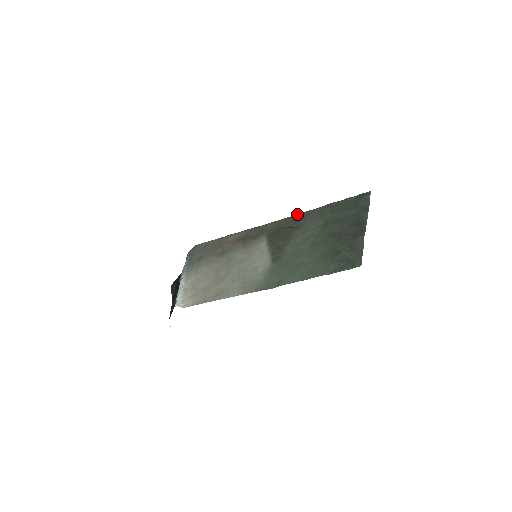
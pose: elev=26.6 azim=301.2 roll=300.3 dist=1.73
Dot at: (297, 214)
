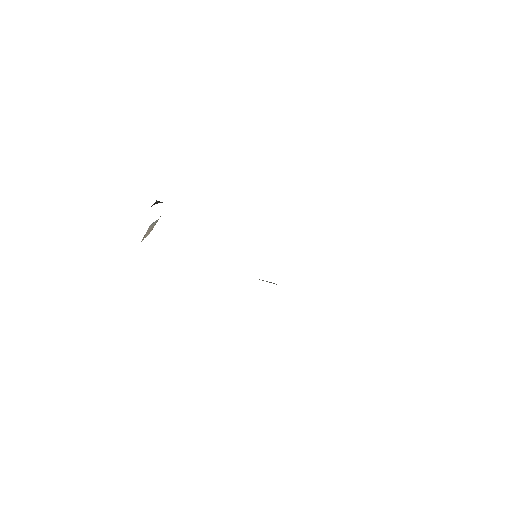
Dot at: occluded
